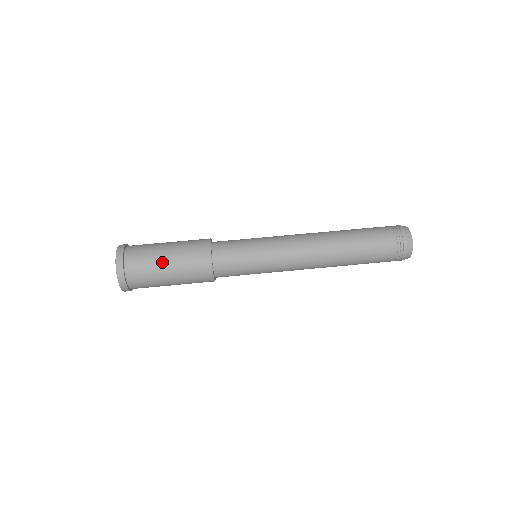
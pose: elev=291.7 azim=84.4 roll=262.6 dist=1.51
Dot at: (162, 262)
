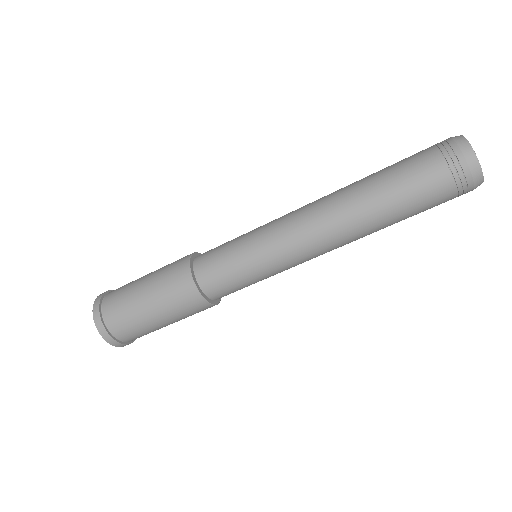
Dot at: occluded
